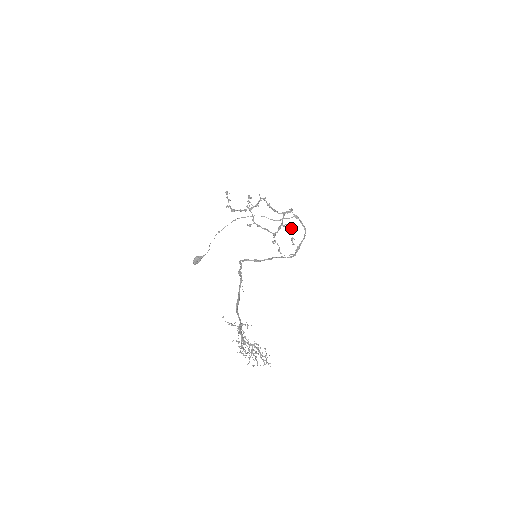
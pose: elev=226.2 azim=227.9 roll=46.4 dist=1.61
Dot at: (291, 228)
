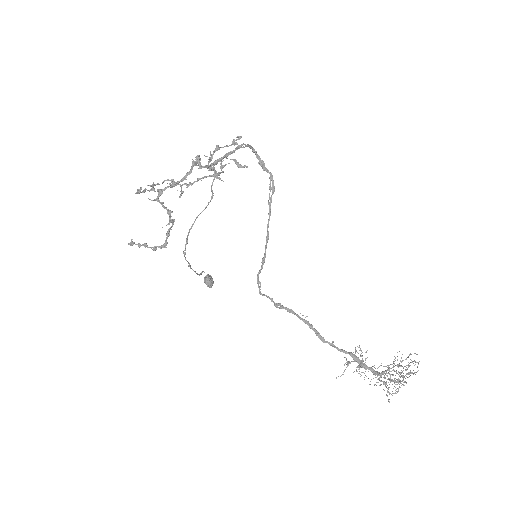
Dot at: (219, 149)
